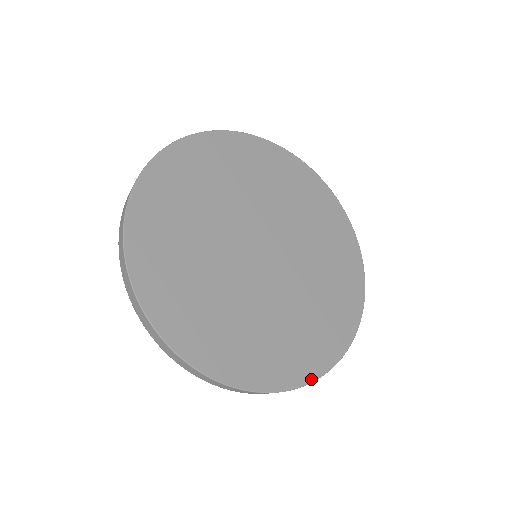
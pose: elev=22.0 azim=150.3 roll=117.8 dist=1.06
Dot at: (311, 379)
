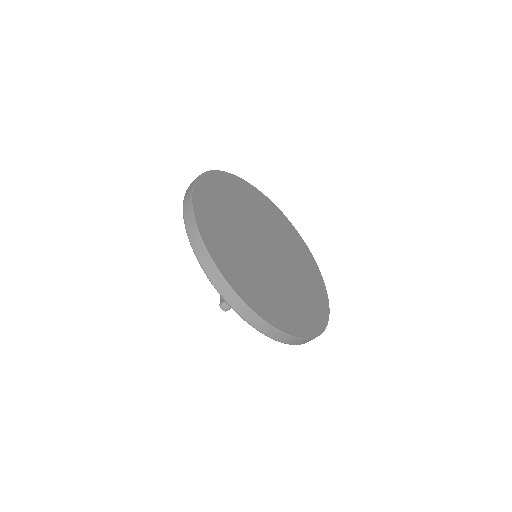
Dot at: (327, 318)
